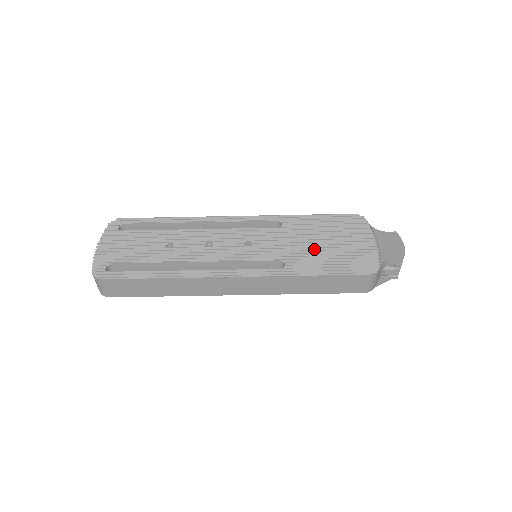
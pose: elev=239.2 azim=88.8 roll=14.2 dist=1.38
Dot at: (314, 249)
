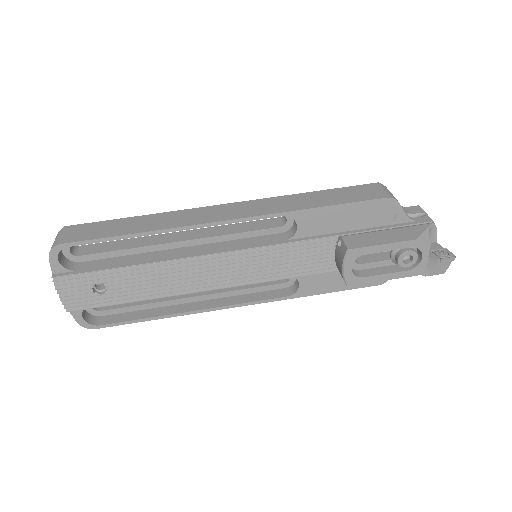
Dot at: occluded
